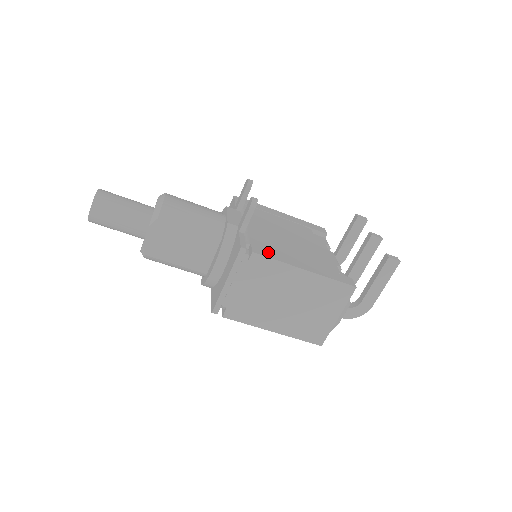
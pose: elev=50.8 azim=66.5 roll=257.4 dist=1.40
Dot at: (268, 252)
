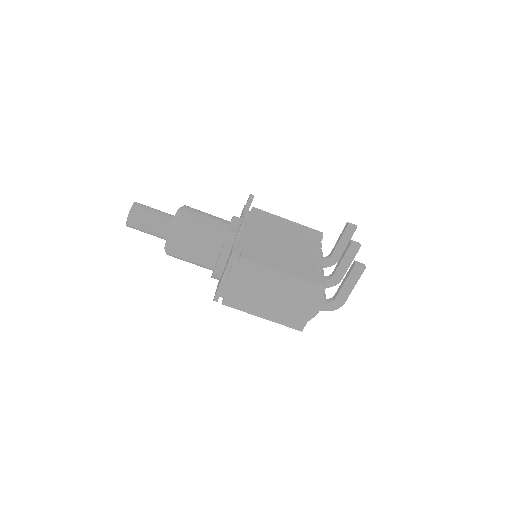
Dot at: (255, 256)
